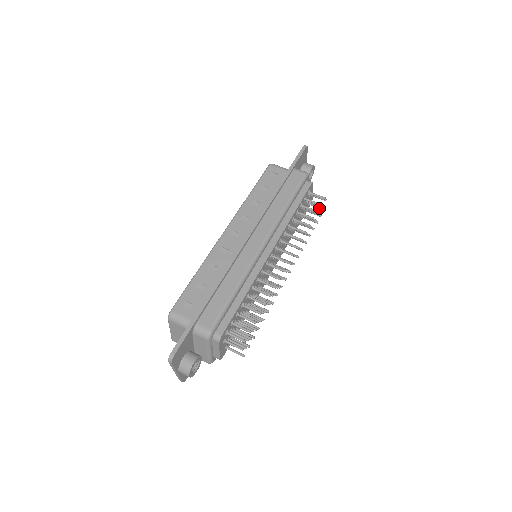
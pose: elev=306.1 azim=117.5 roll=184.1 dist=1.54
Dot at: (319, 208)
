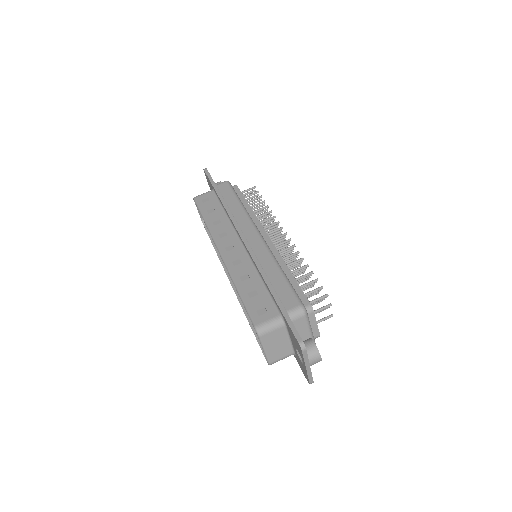
Dot at: occluded
